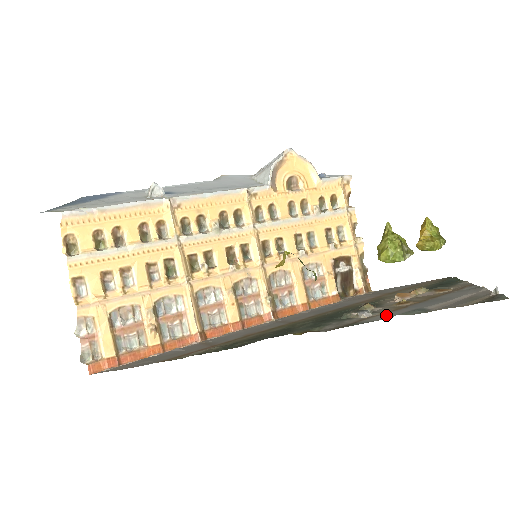
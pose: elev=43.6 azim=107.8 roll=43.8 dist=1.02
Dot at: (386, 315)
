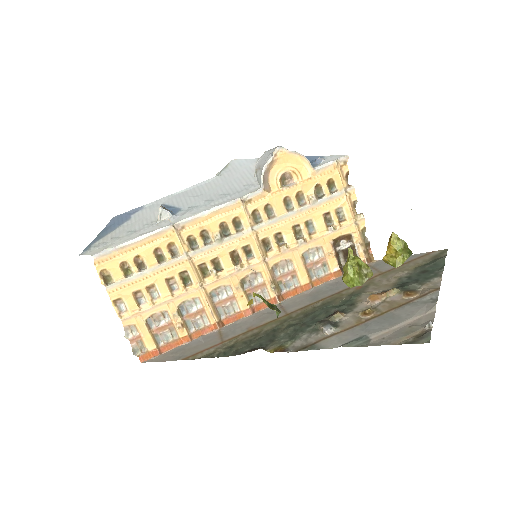
Dot at: (339, 339)
